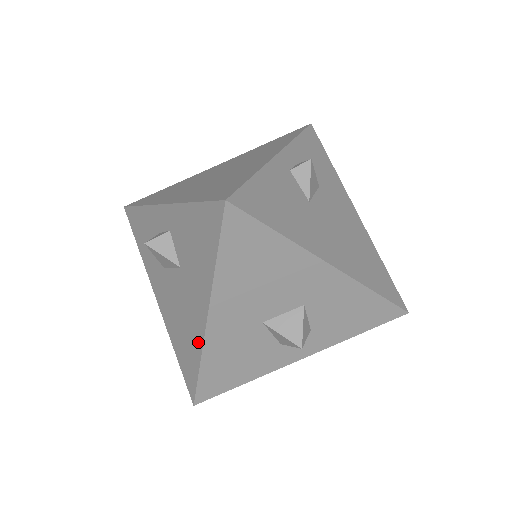
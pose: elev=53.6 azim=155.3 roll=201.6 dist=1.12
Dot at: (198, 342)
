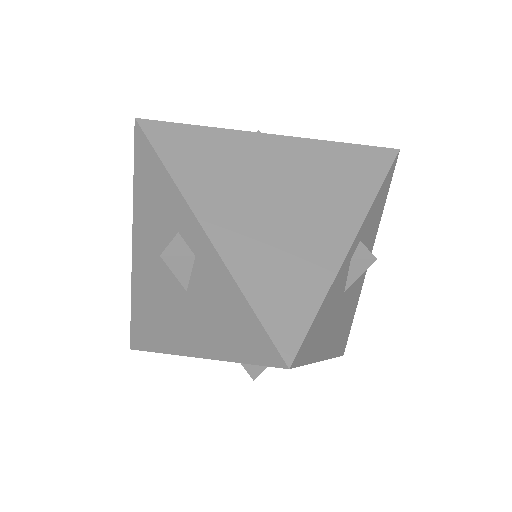
Dot at: (168, 346)
